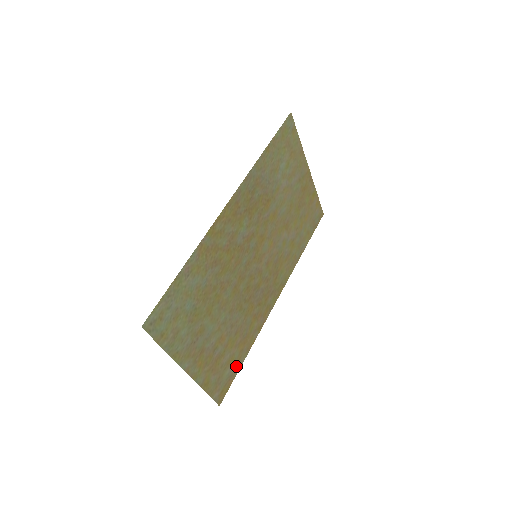
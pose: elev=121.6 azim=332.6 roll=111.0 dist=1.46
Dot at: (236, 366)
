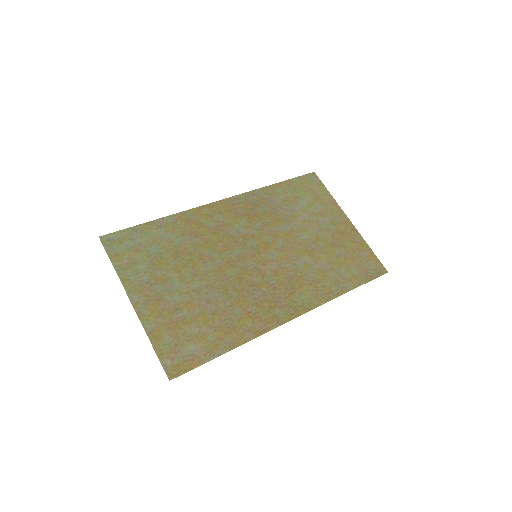
Dot at: (208, 351)
